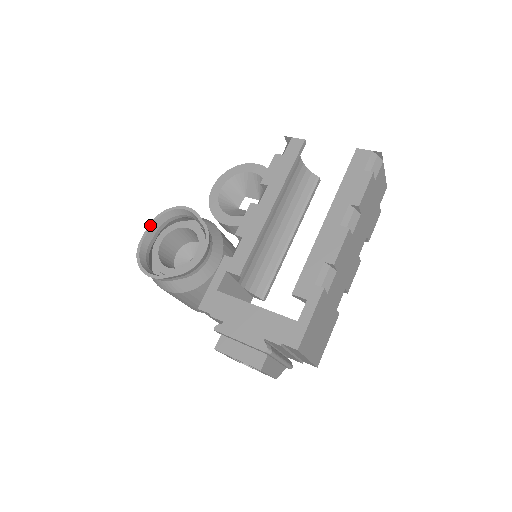
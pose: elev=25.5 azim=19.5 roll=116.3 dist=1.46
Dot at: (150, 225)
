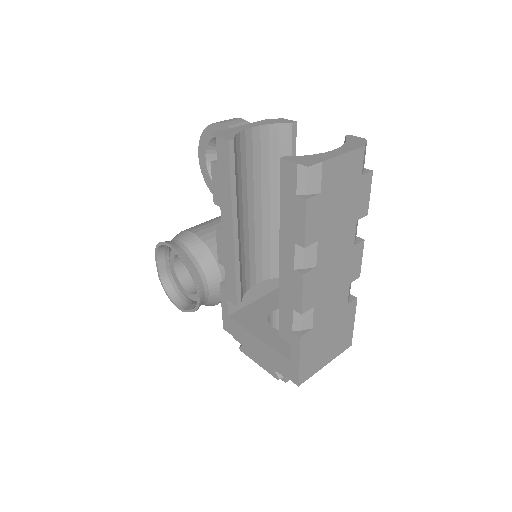
Dot at: (156, 258)
